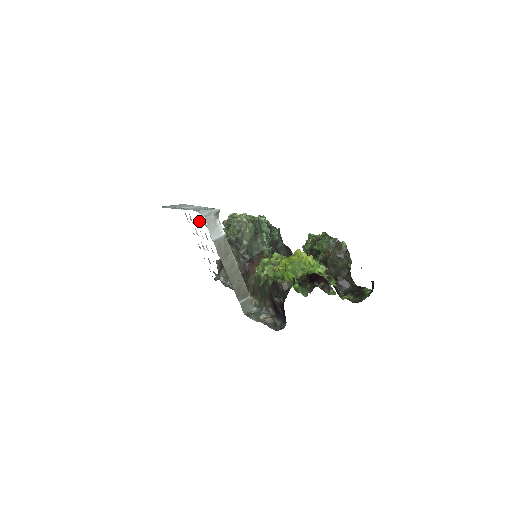
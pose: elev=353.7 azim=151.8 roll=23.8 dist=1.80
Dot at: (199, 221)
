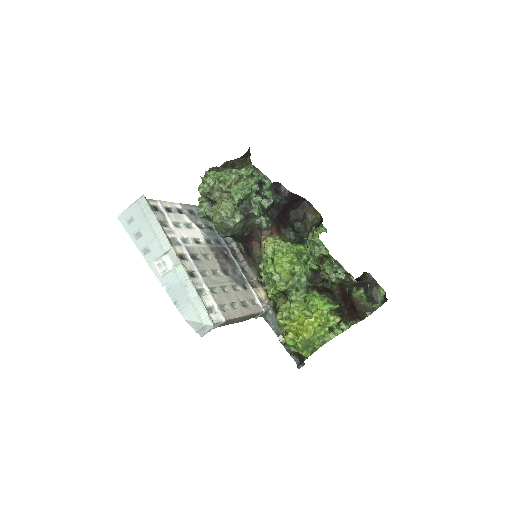
Dot at: (181, 257)
